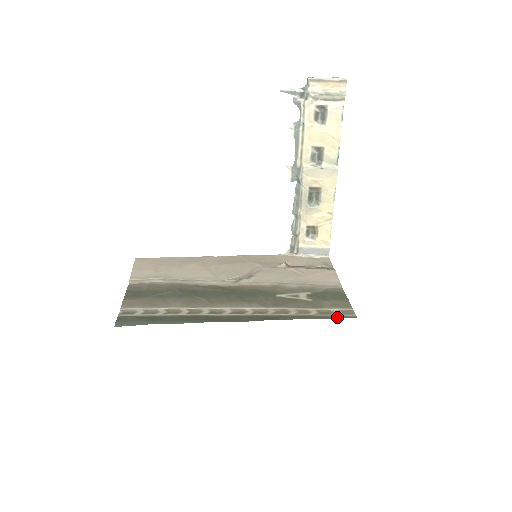
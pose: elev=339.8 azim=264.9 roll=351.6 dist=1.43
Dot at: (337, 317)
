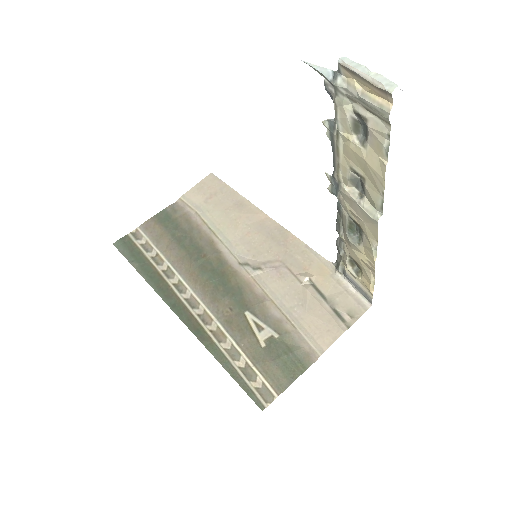
Dot at: (247, 390)
